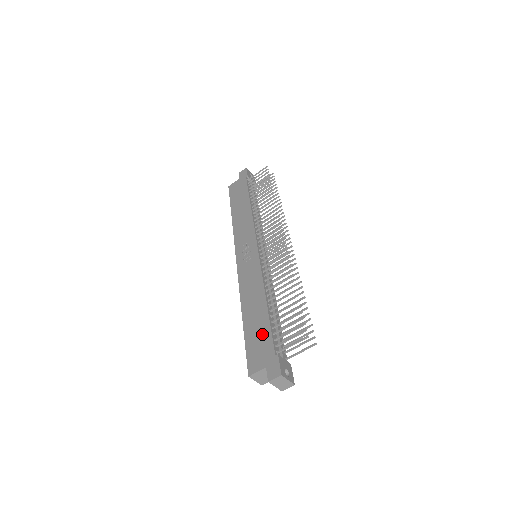
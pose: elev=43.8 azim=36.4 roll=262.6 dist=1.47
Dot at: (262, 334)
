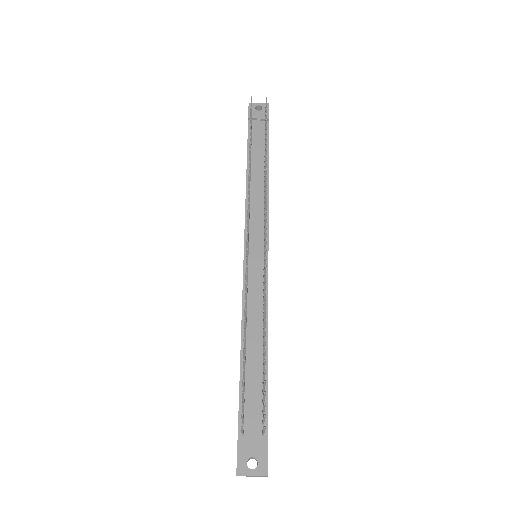
Dot at: occluded
